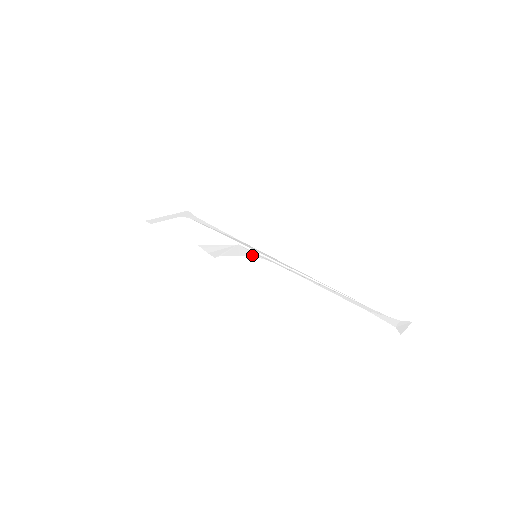
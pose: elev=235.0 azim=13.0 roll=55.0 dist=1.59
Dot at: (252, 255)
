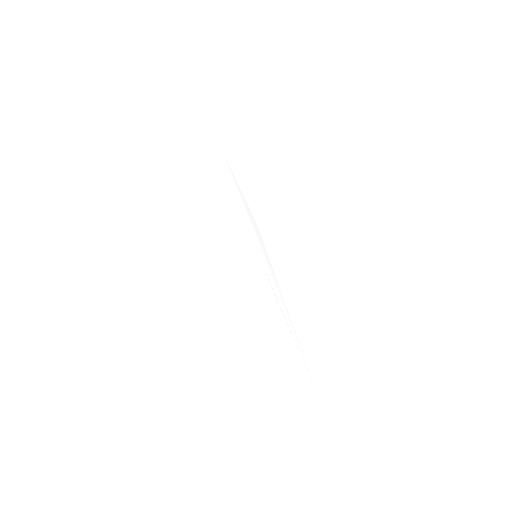
Dot at: (253, 252)
